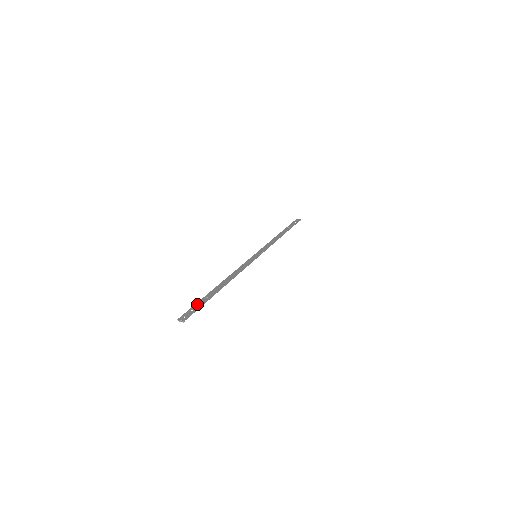
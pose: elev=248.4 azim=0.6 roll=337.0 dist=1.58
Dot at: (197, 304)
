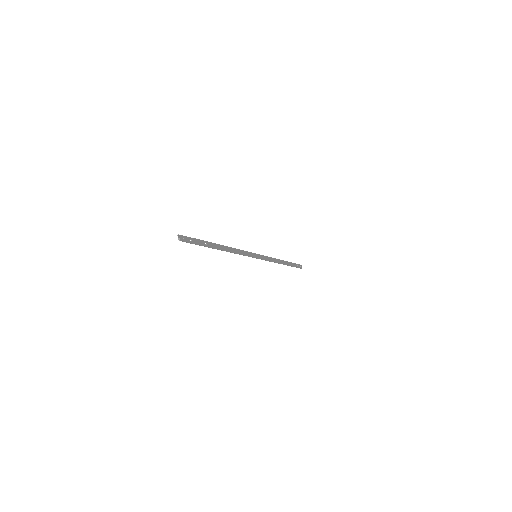
Dot at: (197, 240)
